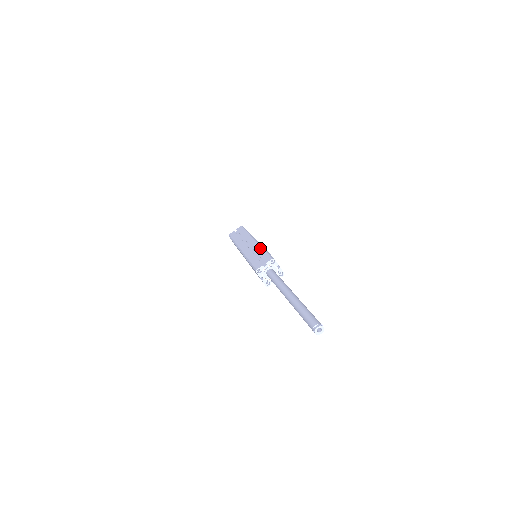
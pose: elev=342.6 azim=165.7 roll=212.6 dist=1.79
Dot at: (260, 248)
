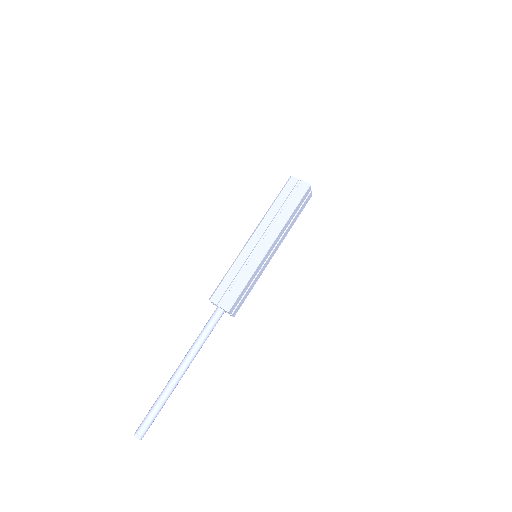
Dot at: (249, 272)
